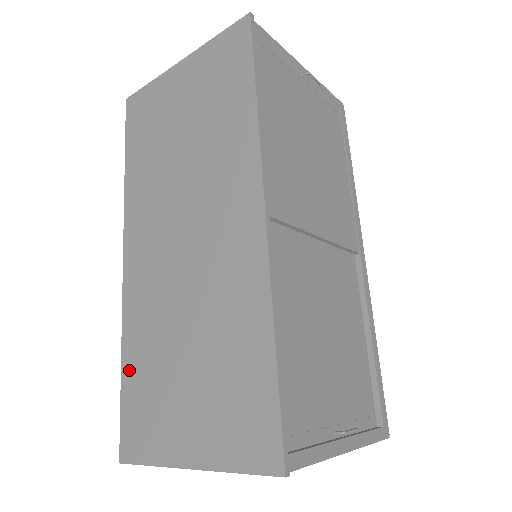
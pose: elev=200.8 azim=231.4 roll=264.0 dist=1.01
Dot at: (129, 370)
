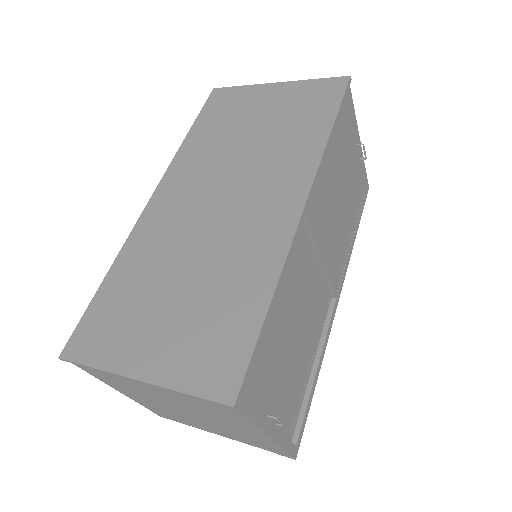
Dot at: (111, 284)
